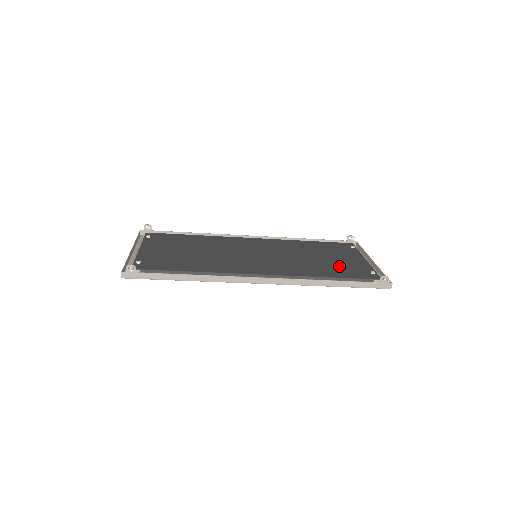
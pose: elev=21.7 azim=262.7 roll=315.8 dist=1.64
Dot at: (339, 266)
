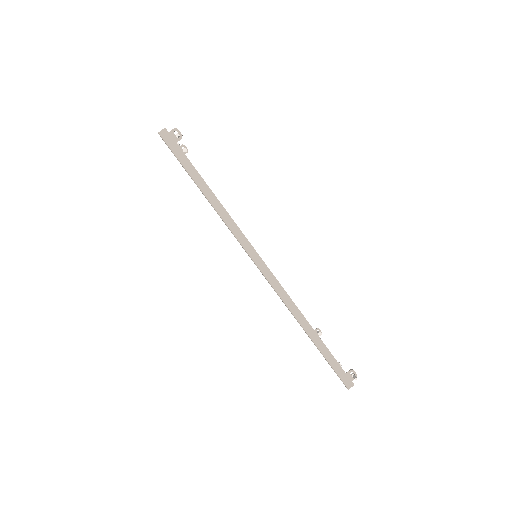
Dot at: occluded
